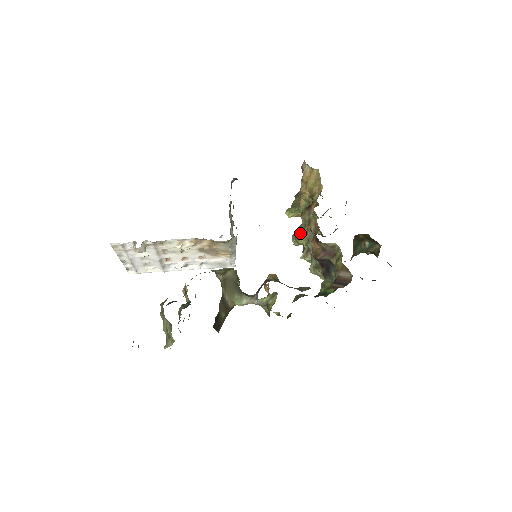
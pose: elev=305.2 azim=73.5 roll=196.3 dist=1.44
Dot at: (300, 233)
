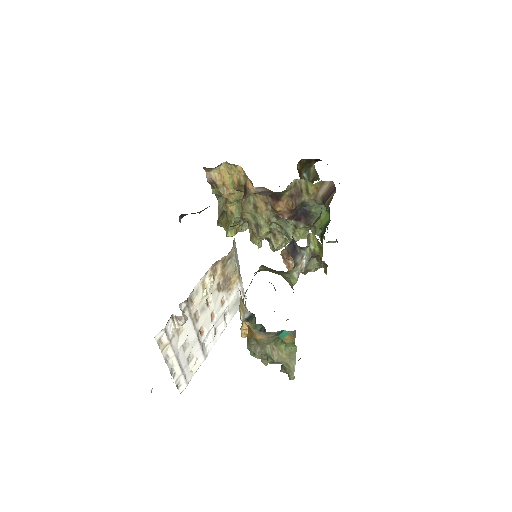
Dot at: (256, 228)
